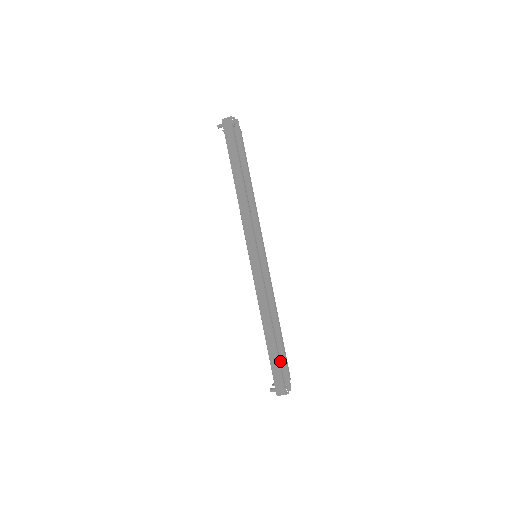
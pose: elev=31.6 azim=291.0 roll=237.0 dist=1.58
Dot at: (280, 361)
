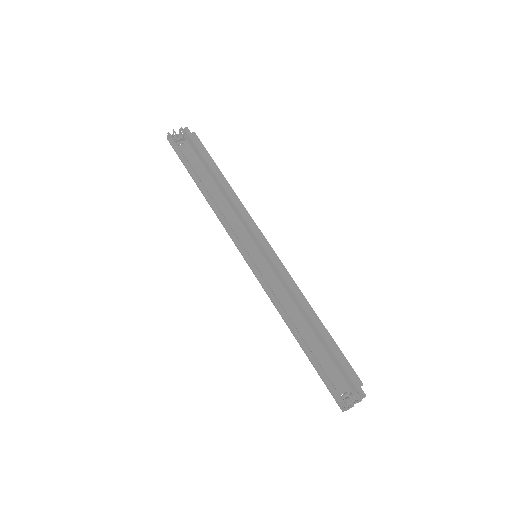
Dot at: (338, 365)
